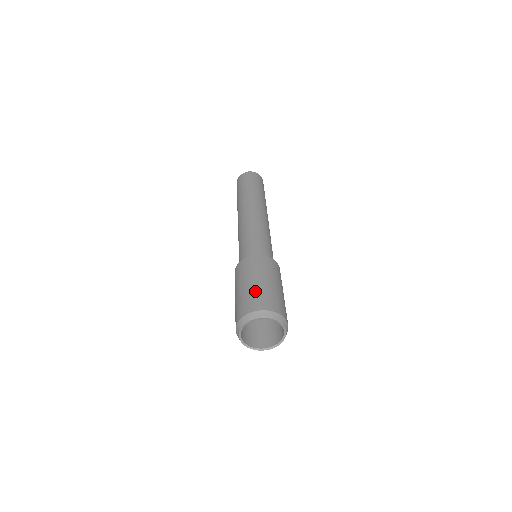
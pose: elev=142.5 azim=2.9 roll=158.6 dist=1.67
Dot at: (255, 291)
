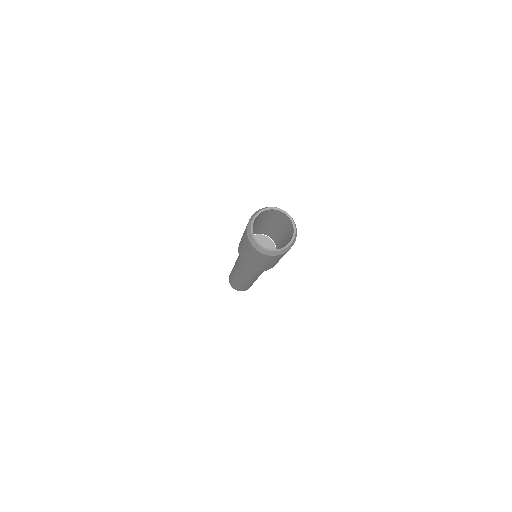
Dot at: occluded
